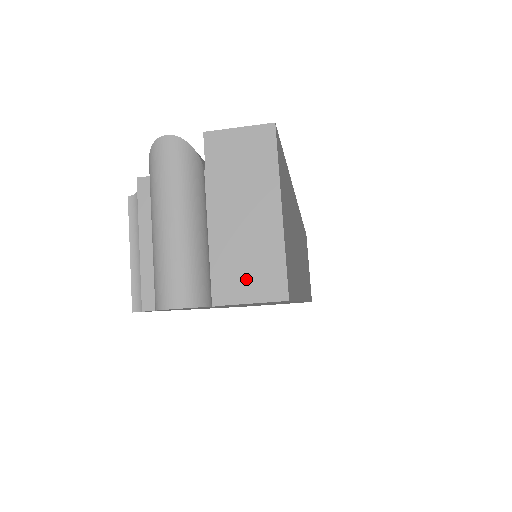
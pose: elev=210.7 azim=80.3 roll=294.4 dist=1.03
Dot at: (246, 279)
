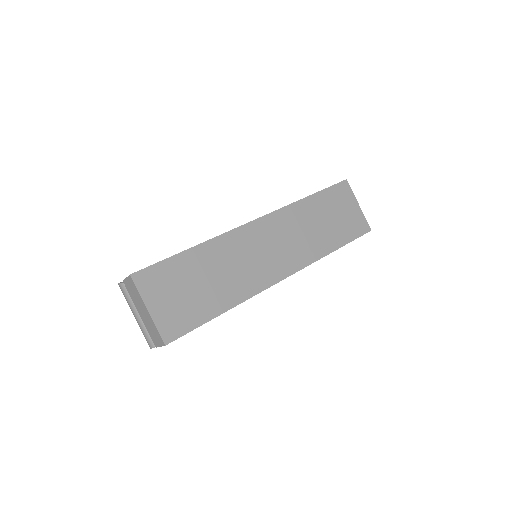
Dot at: (155, 338)
